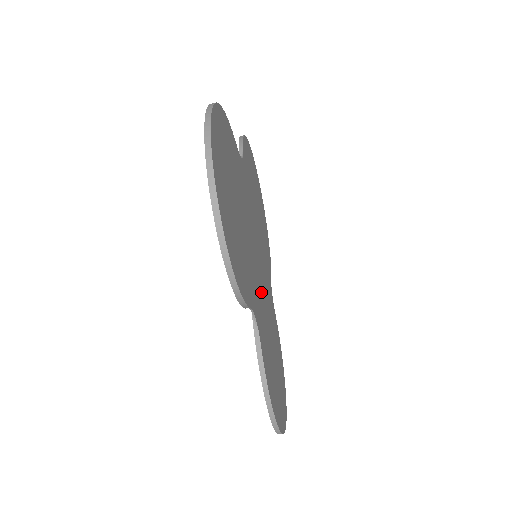
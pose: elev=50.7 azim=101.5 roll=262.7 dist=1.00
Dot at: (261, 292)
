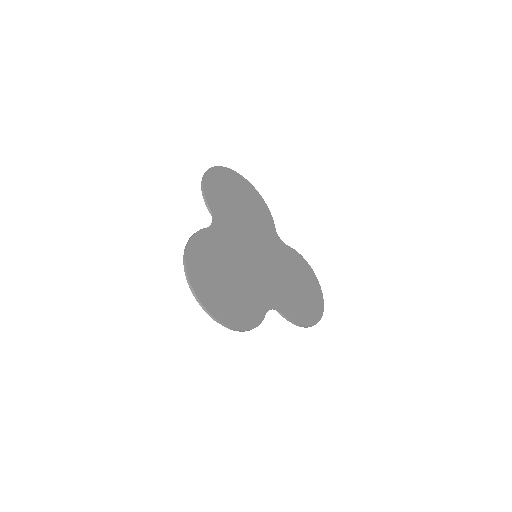
Dot at: (270, 274)
